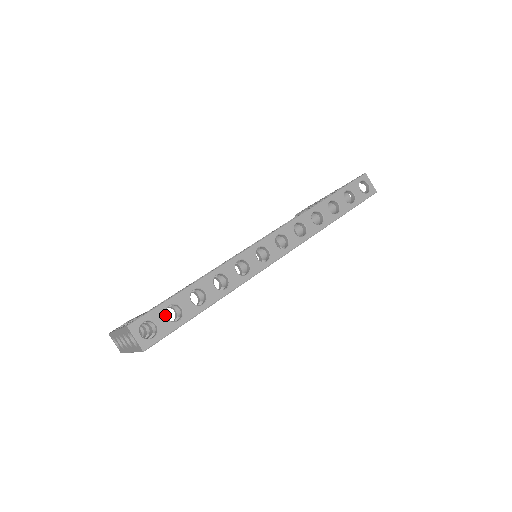
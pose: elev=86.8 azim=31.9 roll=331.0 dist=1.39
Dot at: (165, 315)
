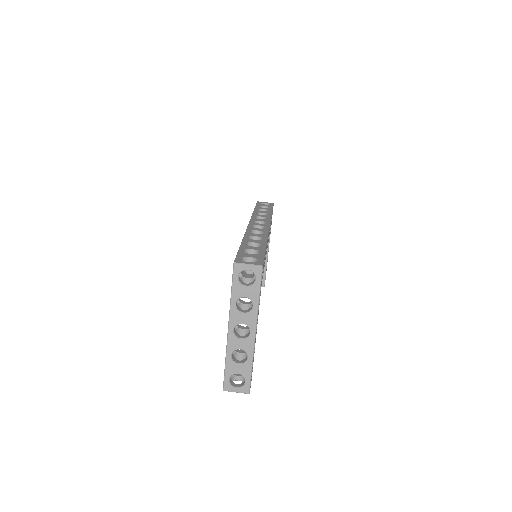
Dot at: (248, 254)
